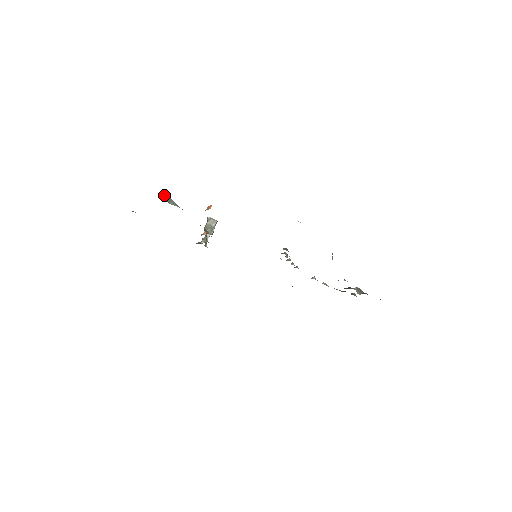
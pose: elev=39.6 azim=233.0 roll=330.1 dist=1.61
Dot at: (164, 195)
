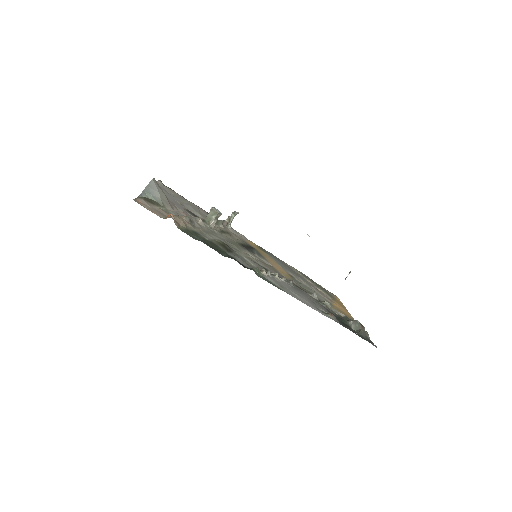
Dot at: (147, 187)
